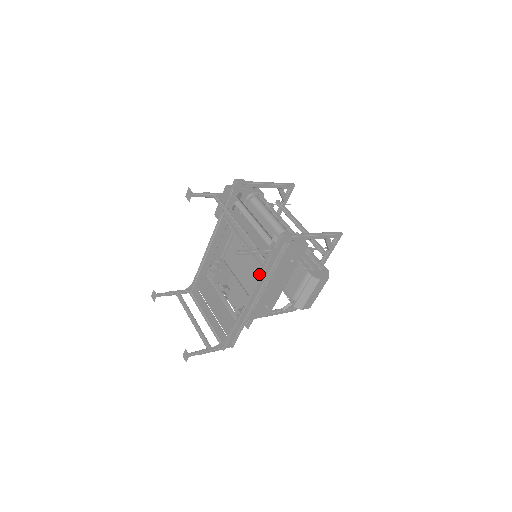
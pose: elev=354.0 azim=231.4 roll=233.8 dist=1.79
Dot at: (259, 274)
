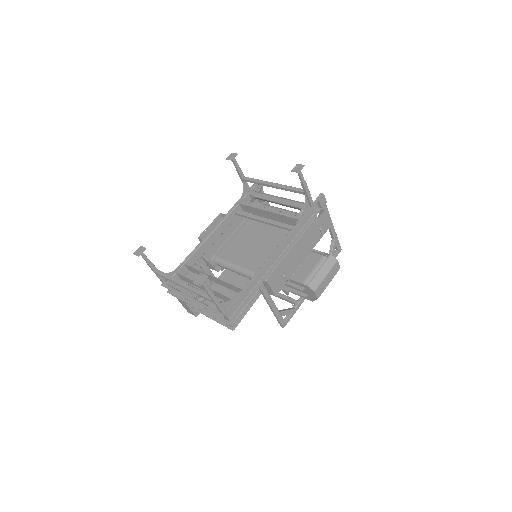
Dot at: occluded
